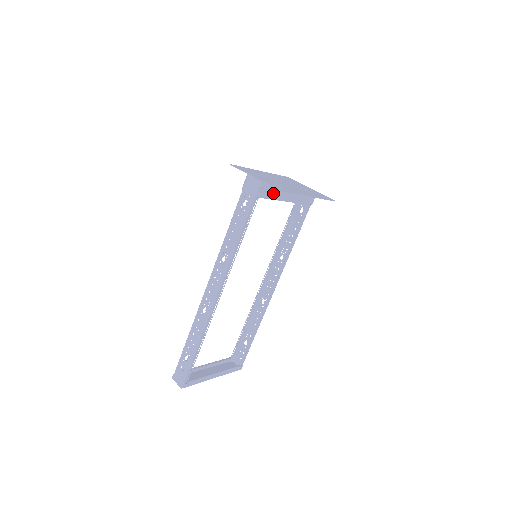
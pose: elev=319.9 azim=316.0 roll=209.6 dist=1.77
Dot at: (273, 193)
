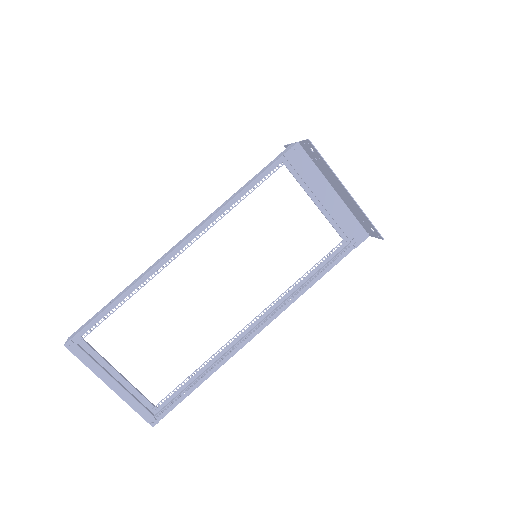
Dot at: (308, 173)
